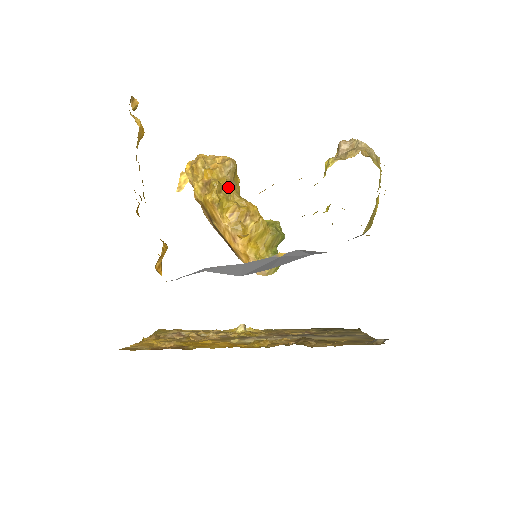
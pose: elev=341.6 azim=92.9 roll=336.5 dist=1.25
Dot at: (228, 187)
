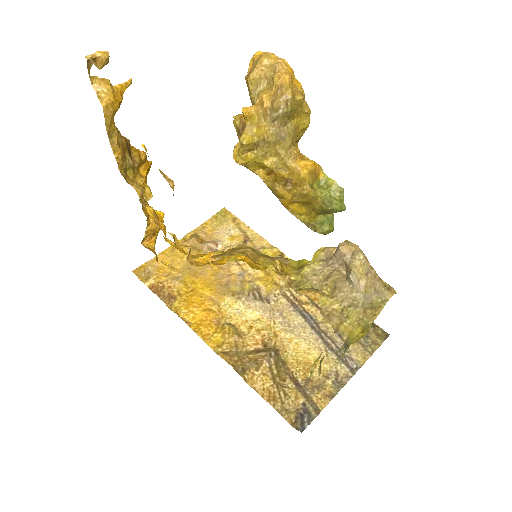
Dot at: (267, 143)
